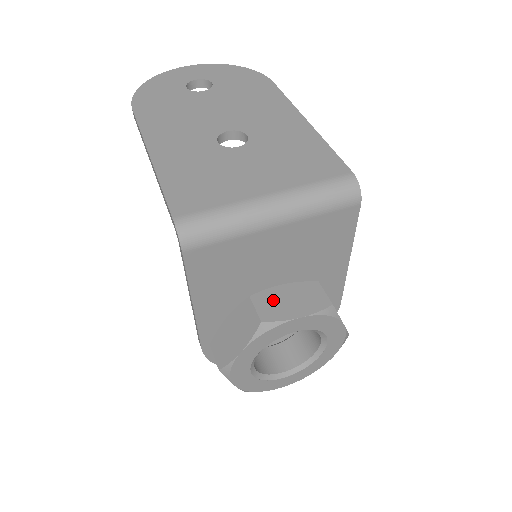
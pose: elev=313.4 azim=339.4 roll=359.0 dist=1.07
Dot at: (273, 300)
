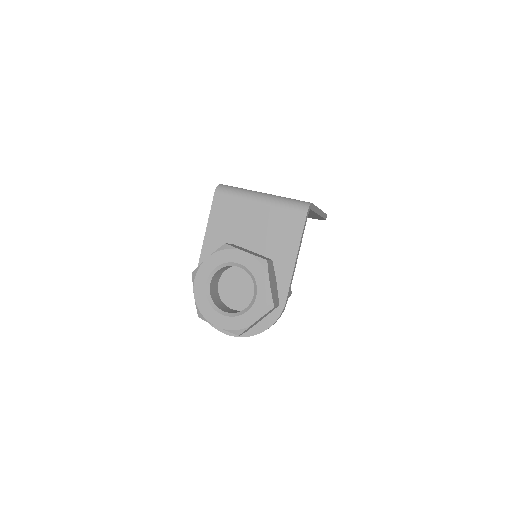
Dot at: (241, 248)
